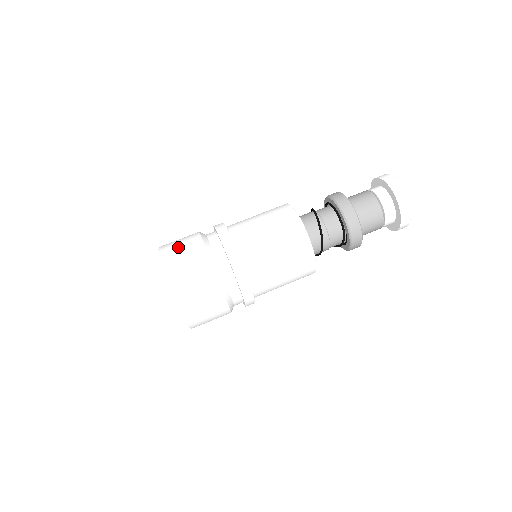
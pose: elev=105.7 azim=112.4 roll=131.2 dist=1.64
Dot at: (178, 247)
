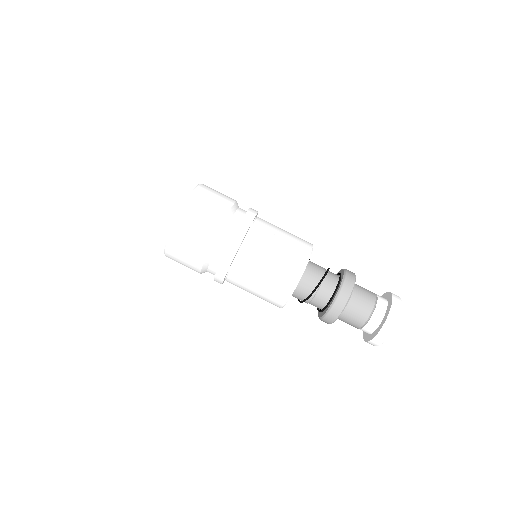
Dot at: (192, 230)
